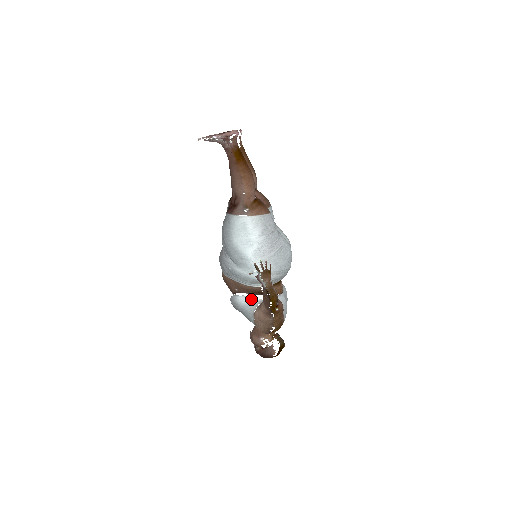
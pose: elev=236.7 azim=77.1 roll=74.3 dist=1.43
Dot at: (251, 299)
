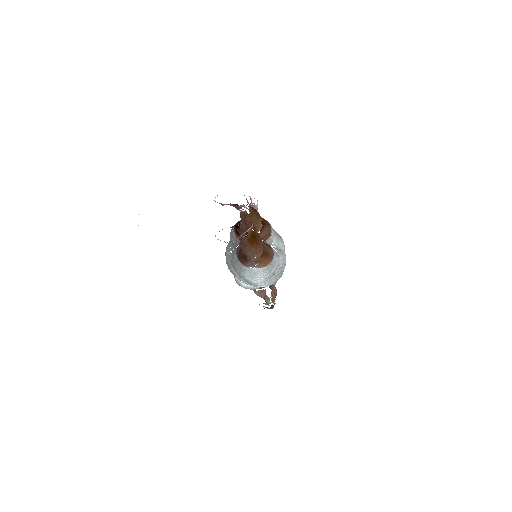
Dot at: (253, 287)
